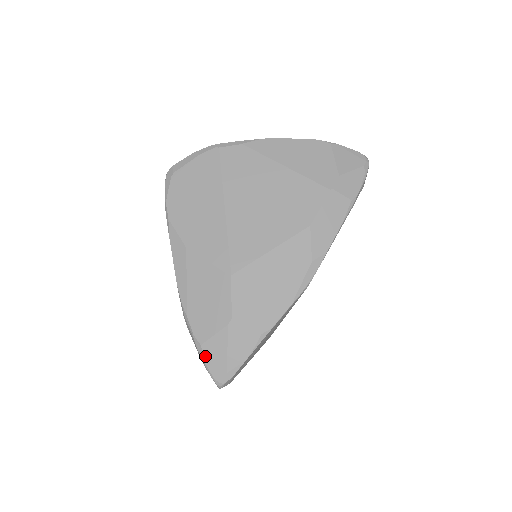
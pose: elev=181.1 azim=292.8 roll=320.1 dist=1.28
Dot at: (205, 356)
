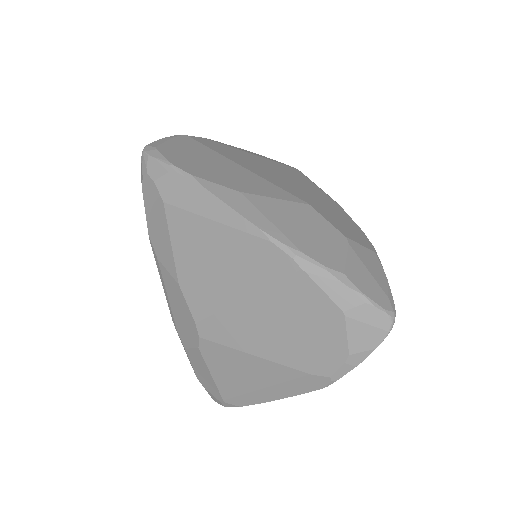
Dot at: (357, 285)
